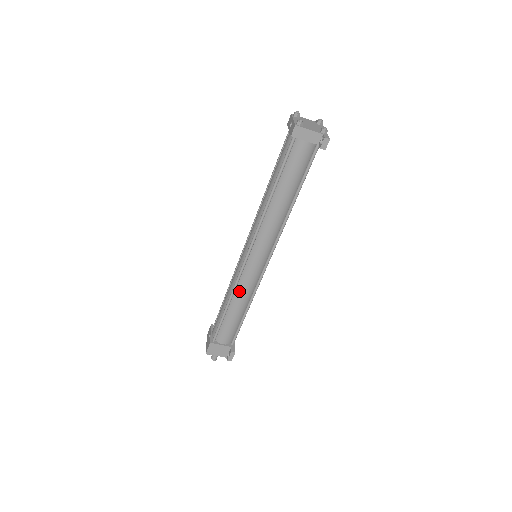
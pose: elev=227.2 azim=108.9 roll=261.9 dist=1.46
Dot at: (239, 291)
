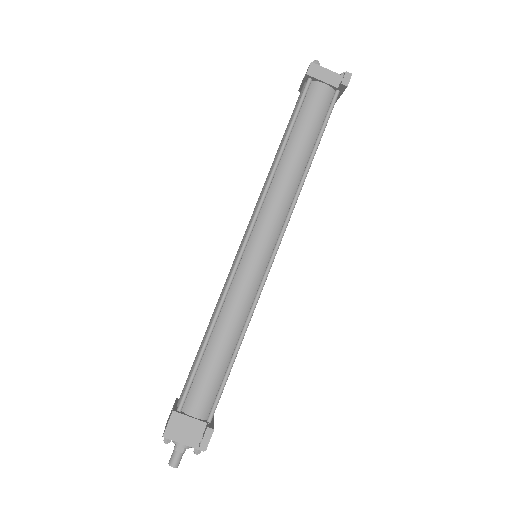
Dot at: (229, 305)
